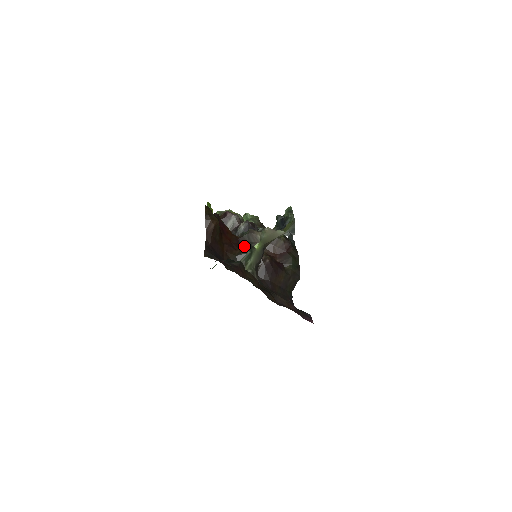
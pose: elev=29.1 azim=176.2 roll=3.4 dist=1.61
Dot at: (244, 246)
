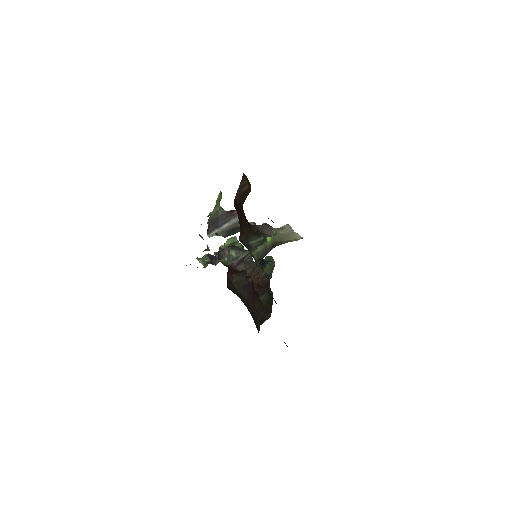
Dot at: (257, 233)
